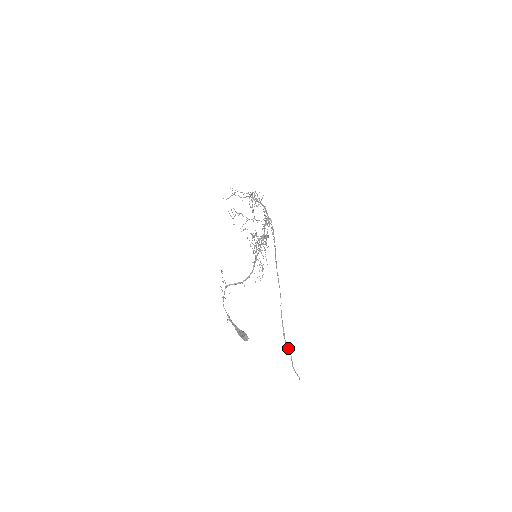
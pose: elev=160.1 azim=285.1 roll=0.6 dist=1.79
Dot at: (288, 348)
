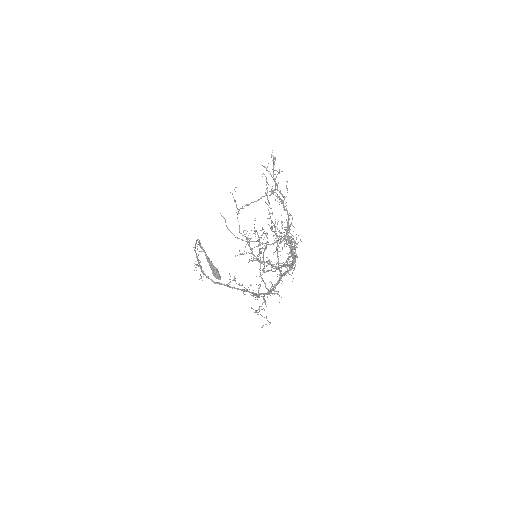
Dot at: occluded
